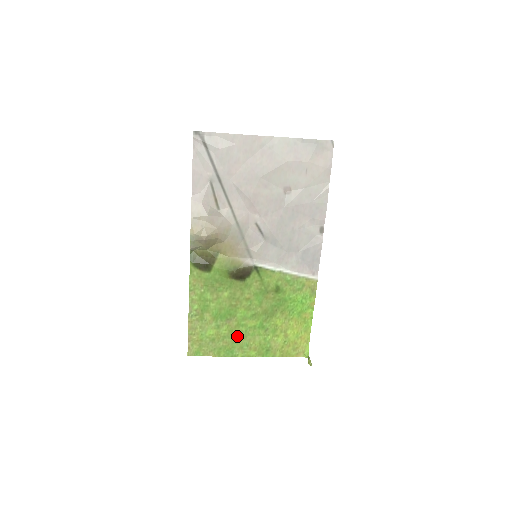
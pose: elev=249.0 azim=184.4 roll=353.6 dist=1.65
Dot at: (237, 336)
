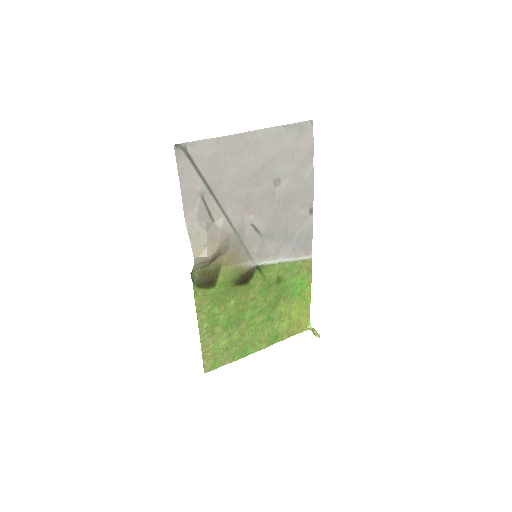
Dot at: (248, 336)
